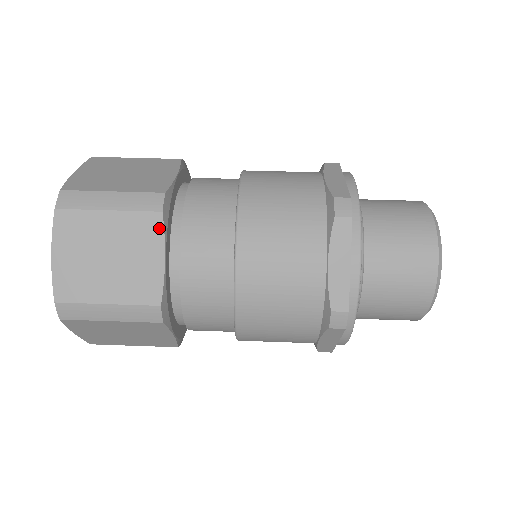
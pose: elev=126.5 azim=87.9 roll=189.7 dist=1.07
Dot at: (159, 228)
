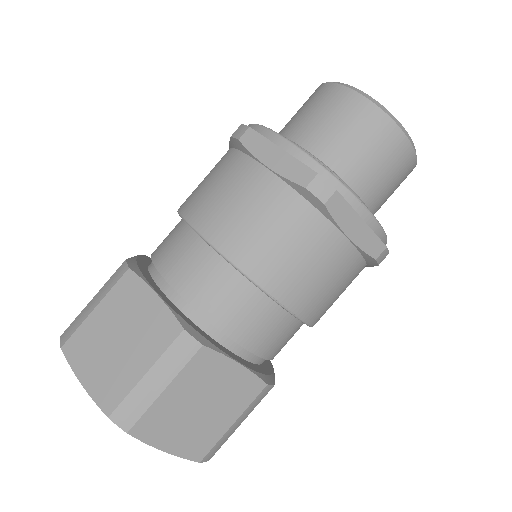
Dot at: occluded
